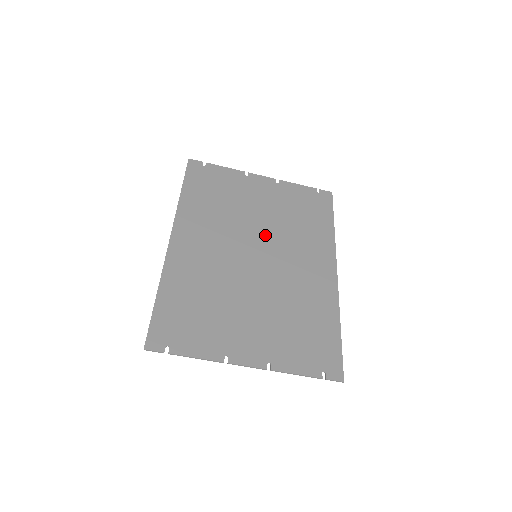
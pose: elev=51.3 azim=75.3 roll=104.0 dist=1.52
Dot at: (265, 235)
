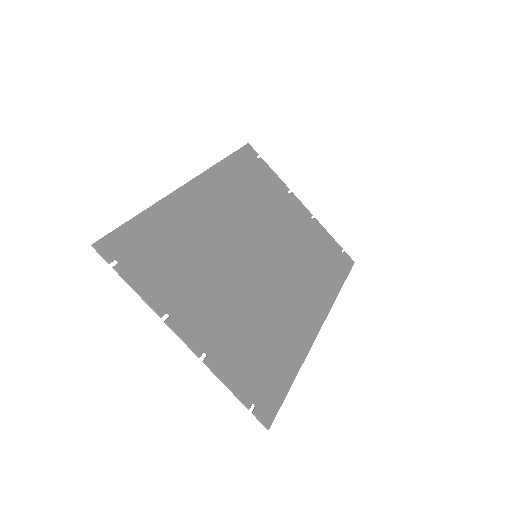
Dot at: (275, 247)
